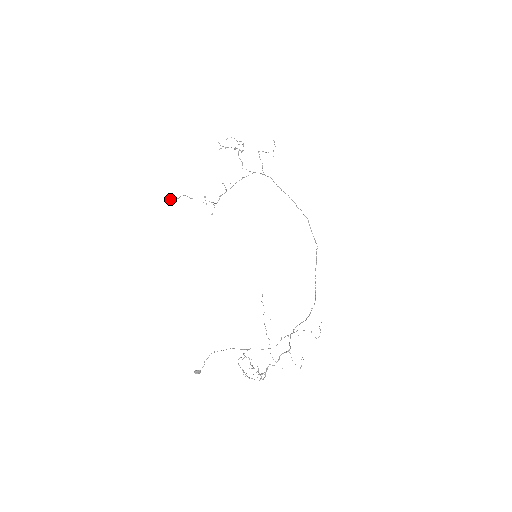
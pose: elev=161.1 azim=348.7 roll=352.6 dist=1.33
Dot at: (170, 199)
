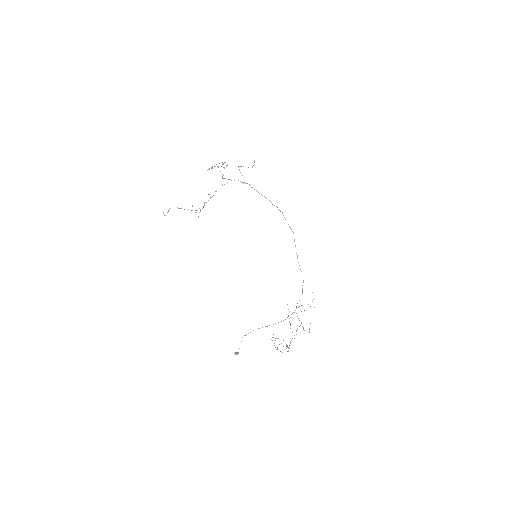
Dot at: occluded
